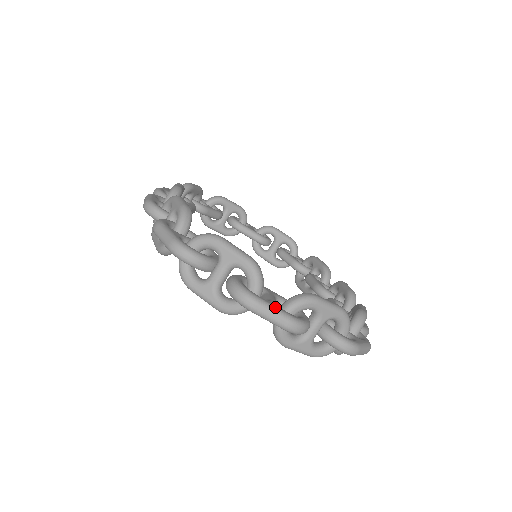
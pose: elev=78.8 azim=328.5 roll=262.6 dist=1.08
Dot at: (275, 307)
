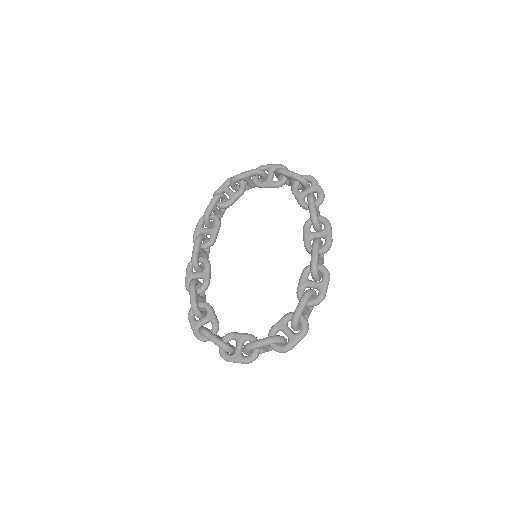
Dot at: (236, 360)
